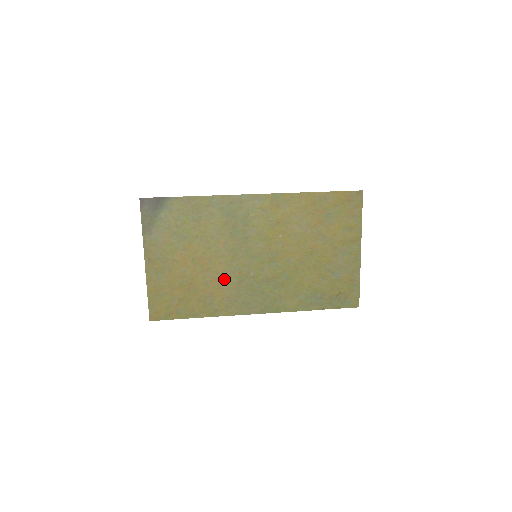
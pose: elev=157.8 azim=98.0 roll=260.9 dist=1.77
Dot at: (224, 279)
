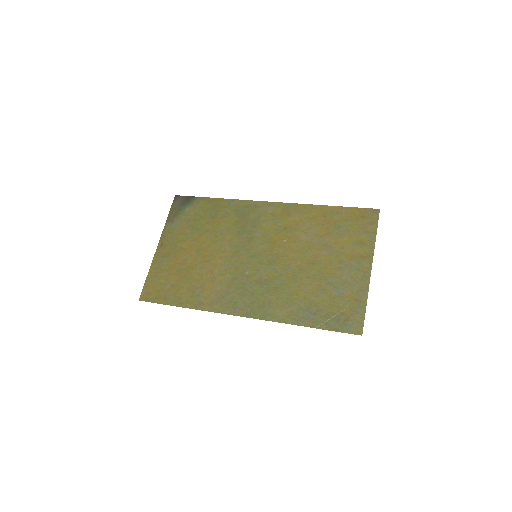
Dot at: (219, 273)
